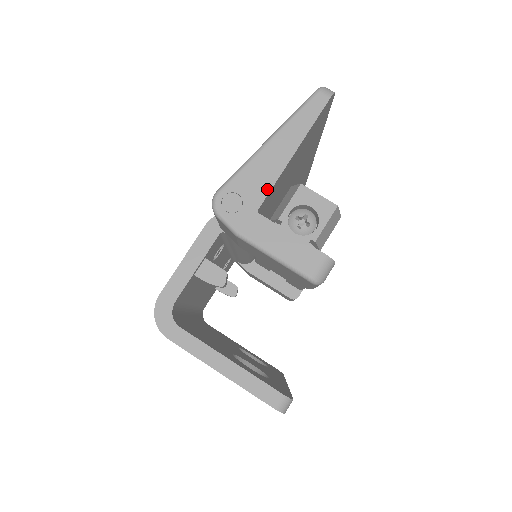
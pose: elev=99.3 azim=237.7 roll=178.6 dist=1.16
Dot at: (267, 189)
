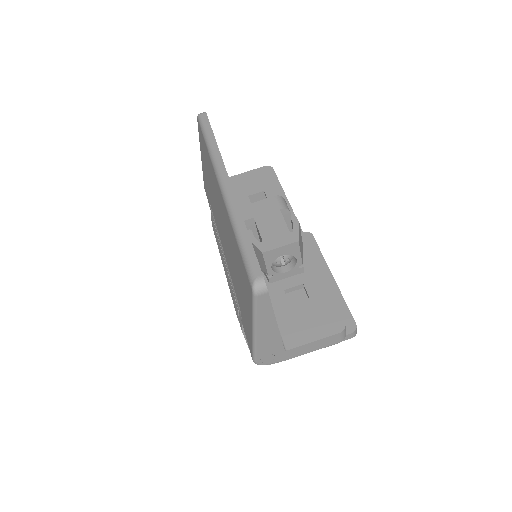
Dot at: (280, 343)
